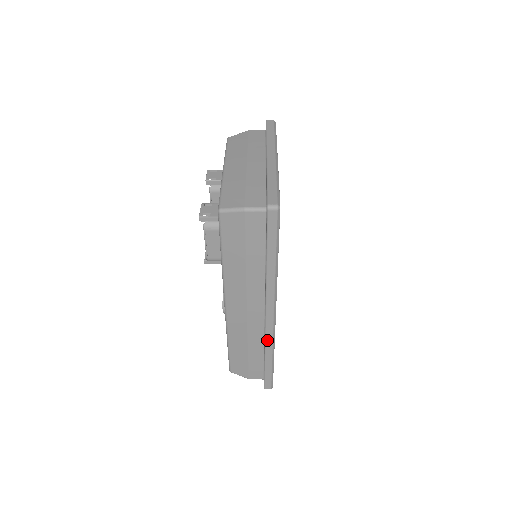
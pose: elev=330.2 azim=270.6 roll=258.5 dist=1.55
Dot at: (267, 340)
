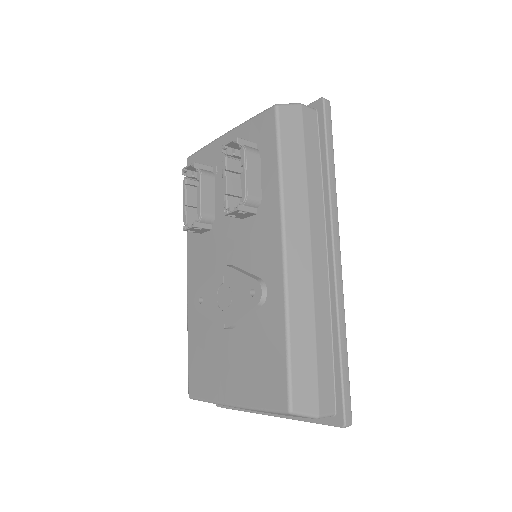
Dot at: (339, 299)
